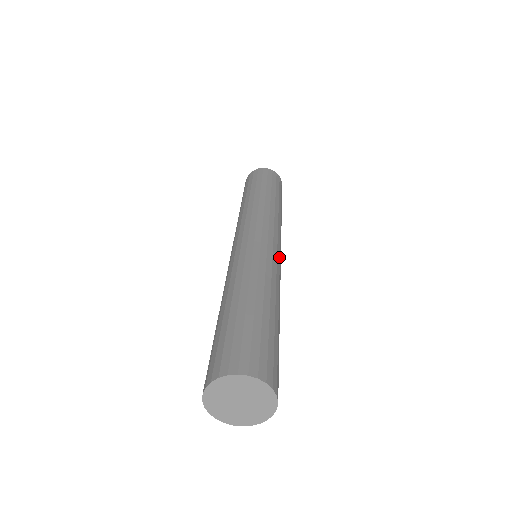
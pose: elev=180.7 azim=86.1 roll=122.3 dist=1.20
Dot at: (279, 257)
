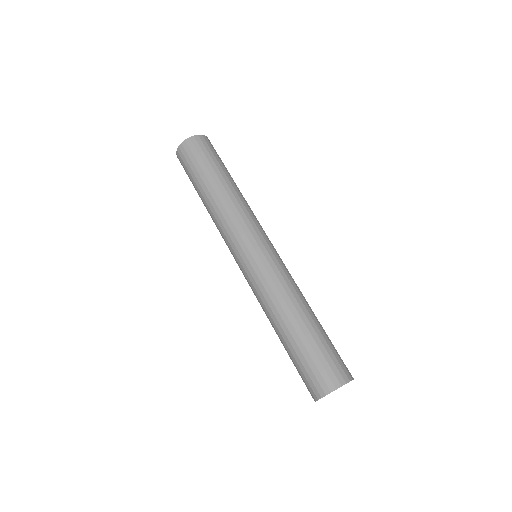
Dot at: (279, 256)
